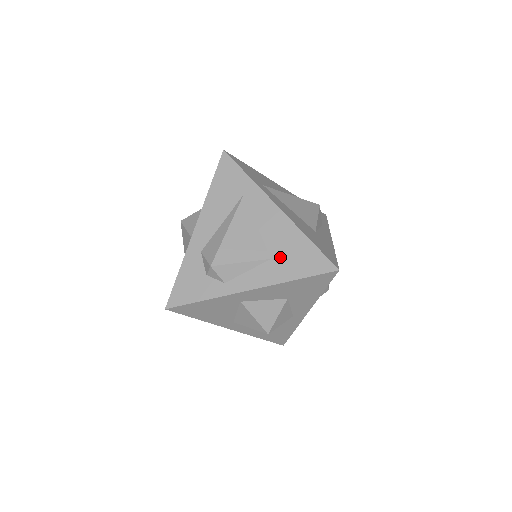
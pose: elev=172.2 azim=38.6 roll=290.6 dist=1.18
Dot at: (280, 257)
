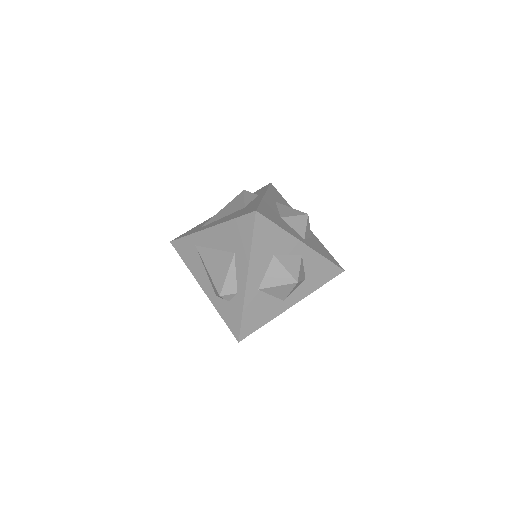
Dot at: (235, 246)
